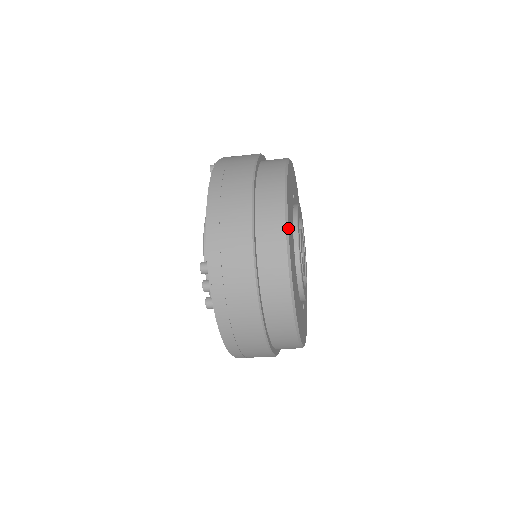
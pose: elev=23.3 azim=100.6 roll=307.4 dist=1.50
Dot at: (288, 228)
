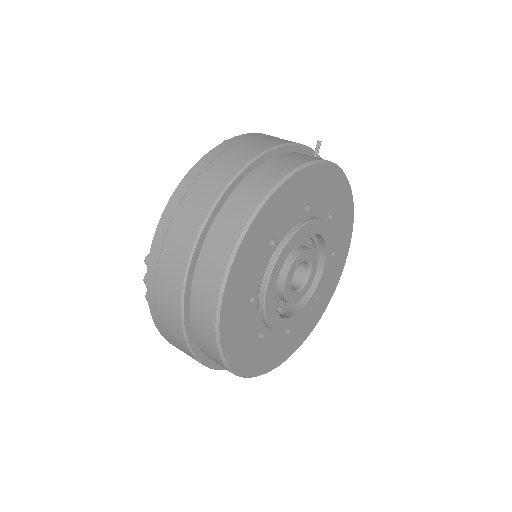
Dot at: (256, 376)
